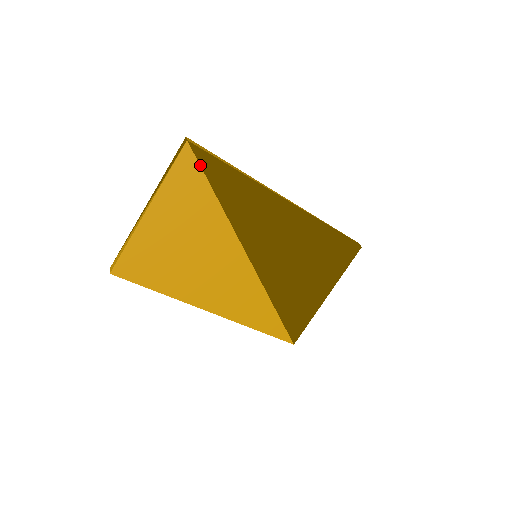
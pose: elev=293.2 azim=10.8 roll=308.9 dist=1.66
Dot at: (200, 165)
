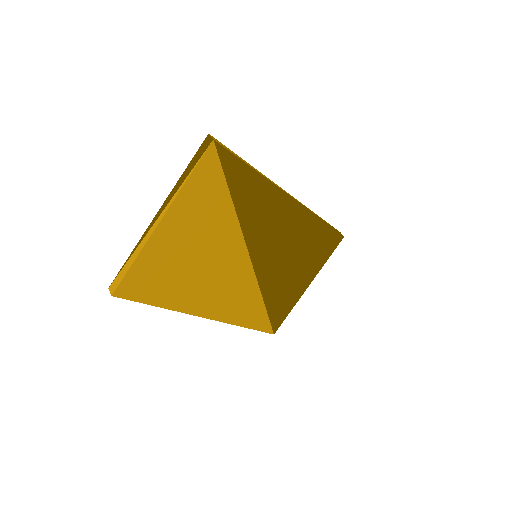
Dot at: (222, 167)
